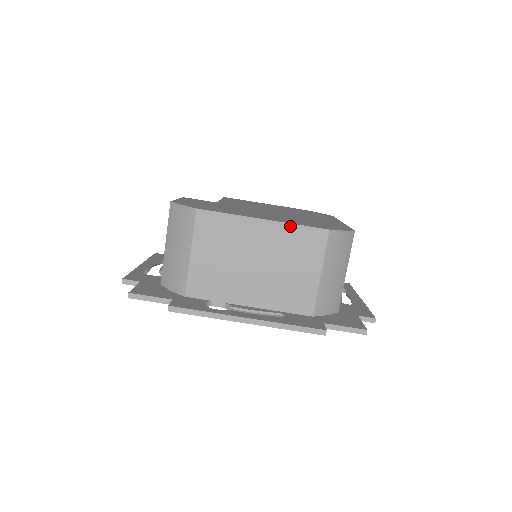
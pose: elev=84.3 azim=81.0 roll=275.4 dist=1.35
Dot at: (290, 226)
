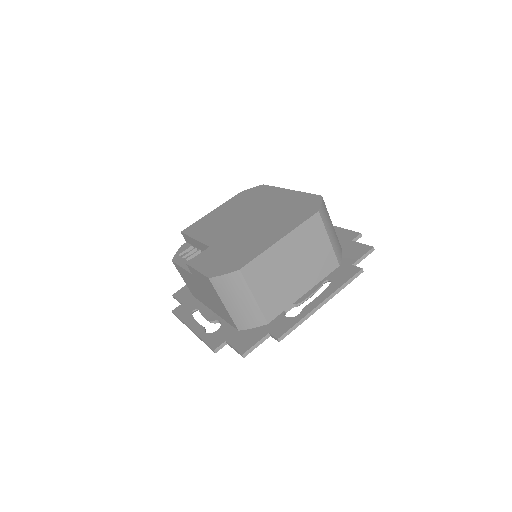
Dot at: (297, 229)
